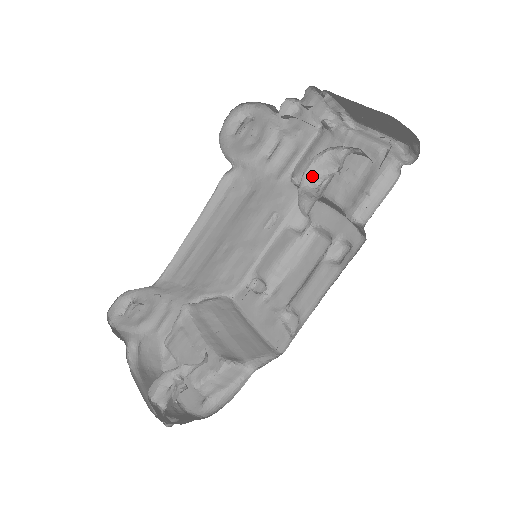
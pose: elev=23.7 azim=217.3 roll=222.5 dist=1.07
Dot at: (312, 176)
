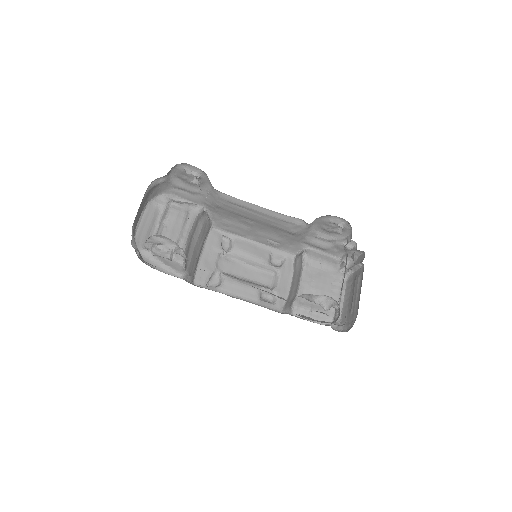
Dot at: (321, 299)
